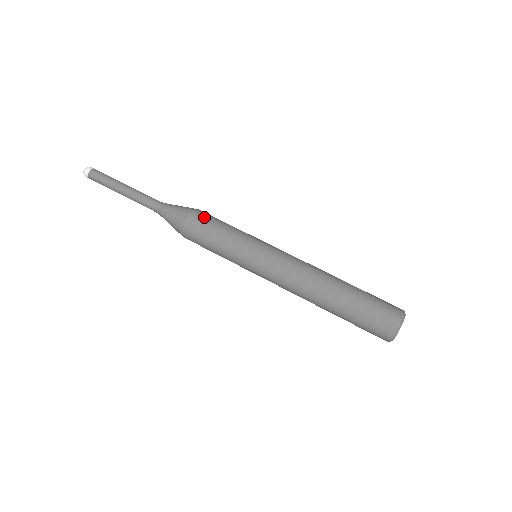
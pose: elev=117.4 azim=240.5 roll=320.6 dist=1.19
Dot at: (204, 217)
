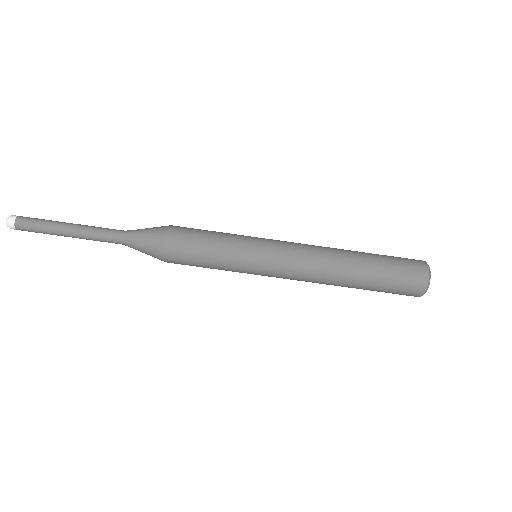
Dot at: (184, 234)
